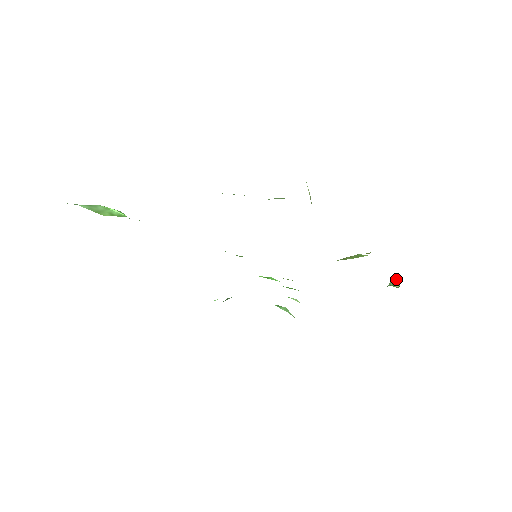
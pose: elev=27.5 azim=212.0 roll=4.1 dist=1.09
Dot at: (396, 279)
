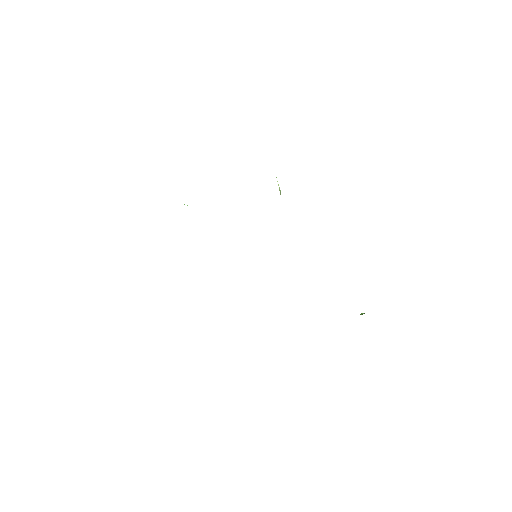
Dot at: (362, 314)
